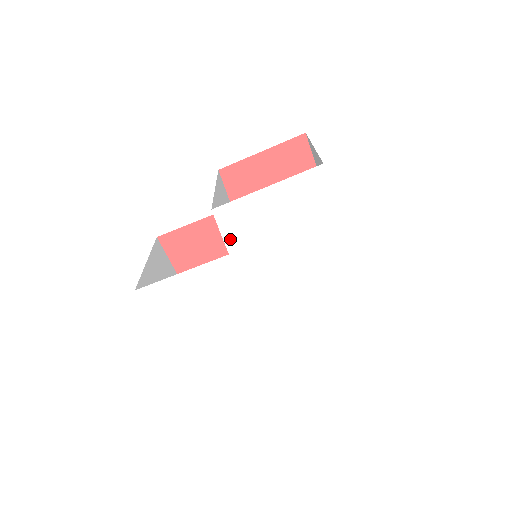
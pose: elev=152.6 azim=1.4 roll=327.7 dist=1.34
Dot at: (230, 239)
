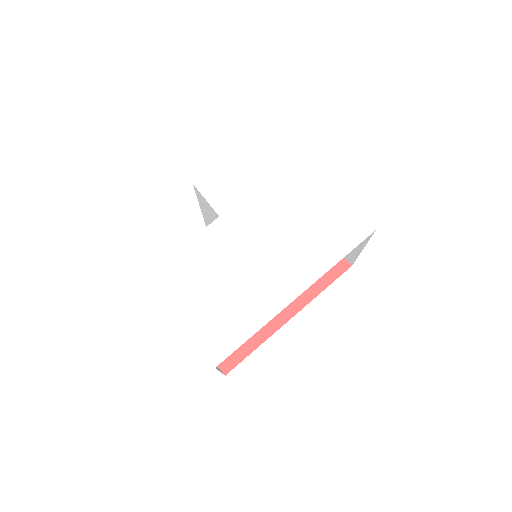
Dot at: (216, 203)
